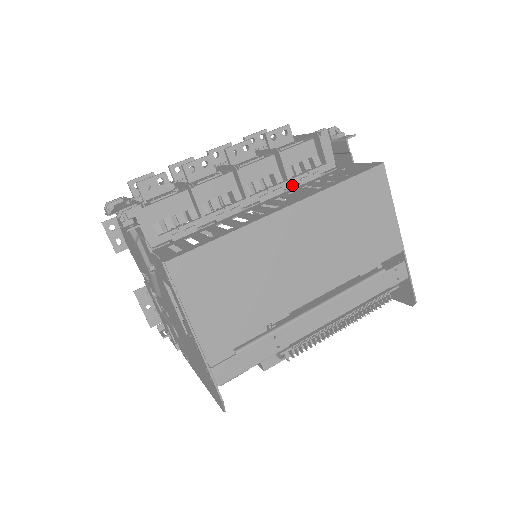
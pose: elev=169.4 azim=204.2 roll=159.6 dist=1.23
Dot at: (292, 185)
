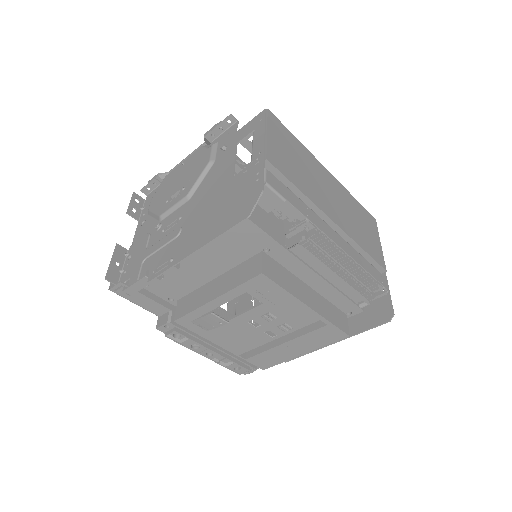
Dot at: occluded
